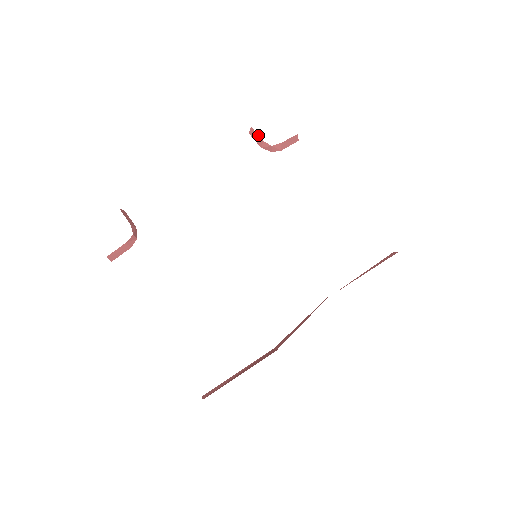
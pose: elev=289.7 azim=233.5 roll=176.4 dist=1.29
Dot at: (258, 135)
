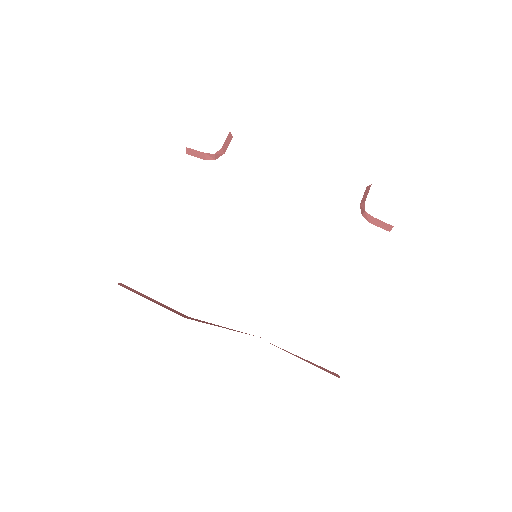
Dot at: occluded
